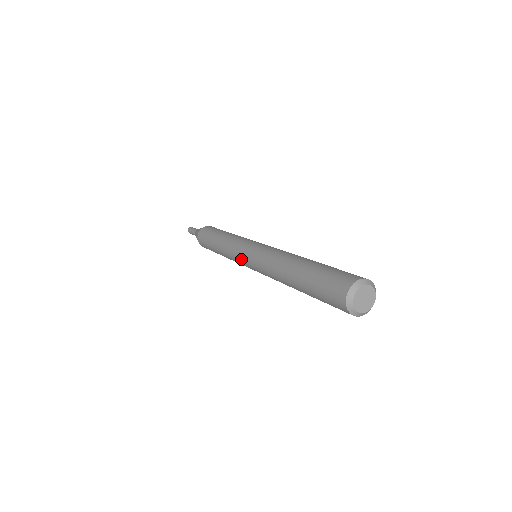
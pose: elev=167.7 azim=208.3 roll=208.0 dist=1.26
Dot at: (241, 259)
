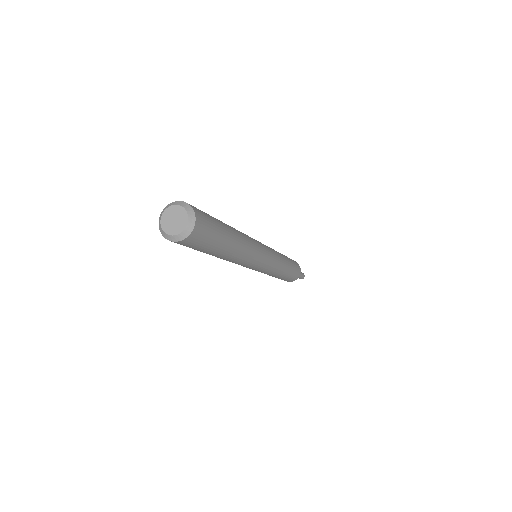
Dot at: occluded
